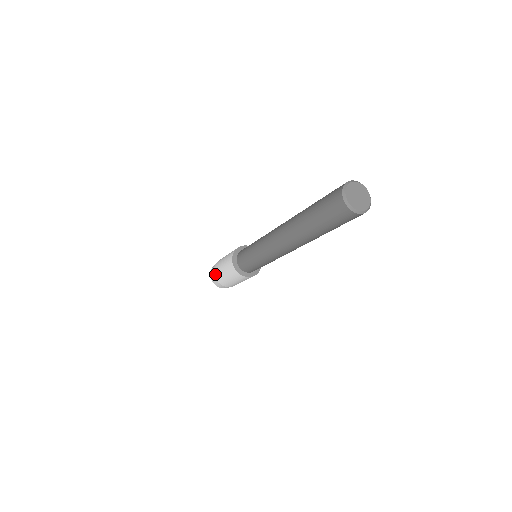
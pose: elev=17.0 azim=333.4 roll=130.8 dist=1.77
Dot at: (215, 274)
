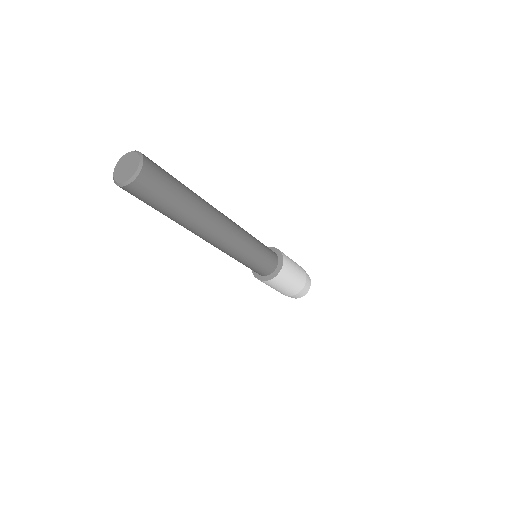
Dot at: occluded
